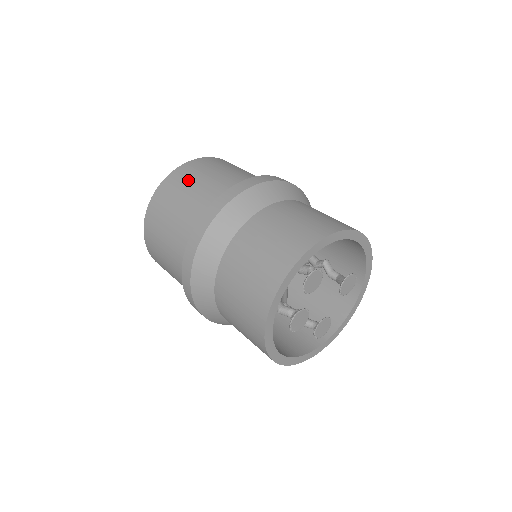
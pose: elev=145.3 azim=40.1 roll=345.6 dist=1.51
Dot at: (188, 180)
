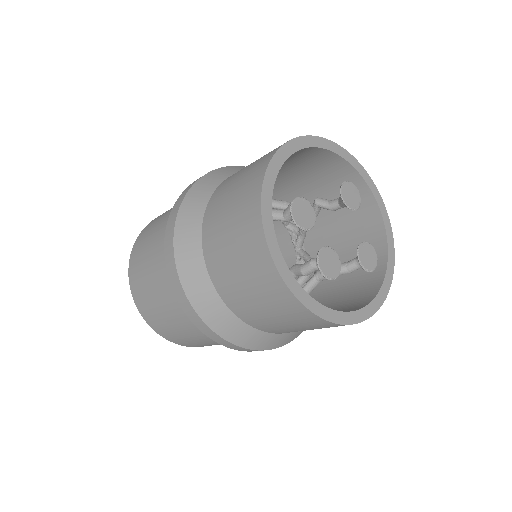
Dot at: (143, 247)
